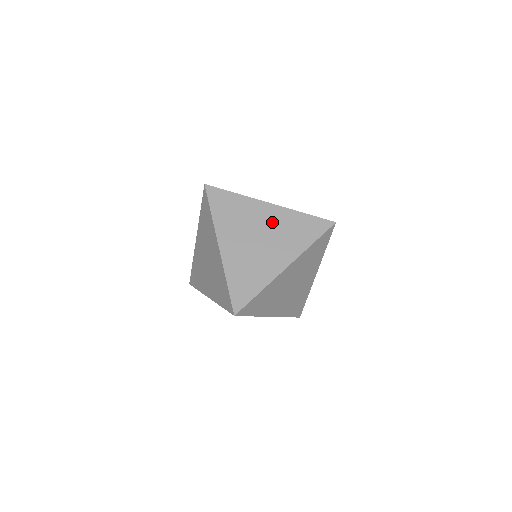
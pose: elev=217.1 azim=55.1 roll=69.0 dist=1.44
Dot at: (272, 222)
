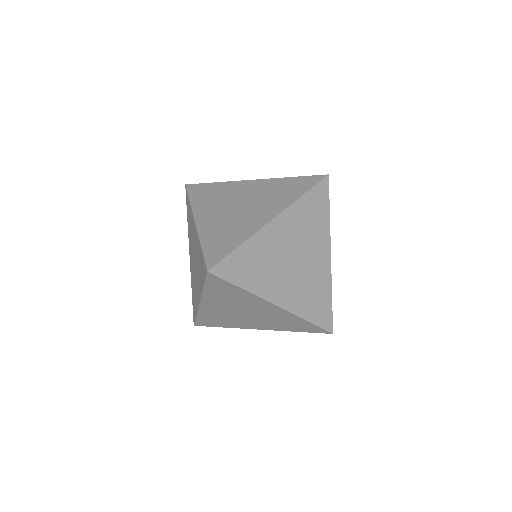
Dot at: (255, 191)
